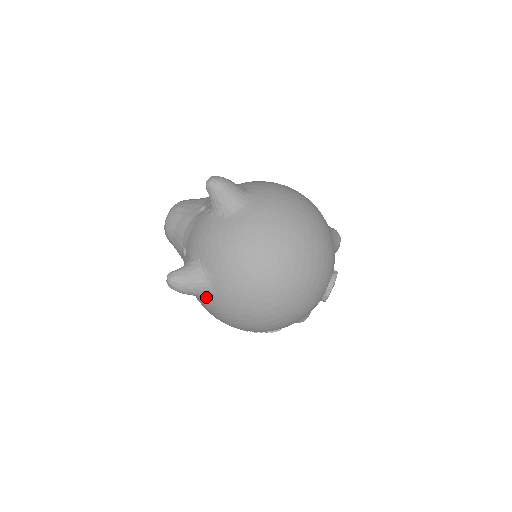
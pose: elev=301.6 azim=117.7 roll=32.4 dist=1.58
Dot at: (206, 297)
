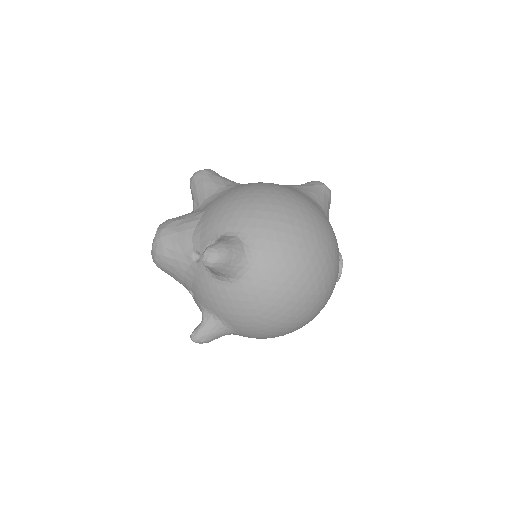
Dot at: occluded
